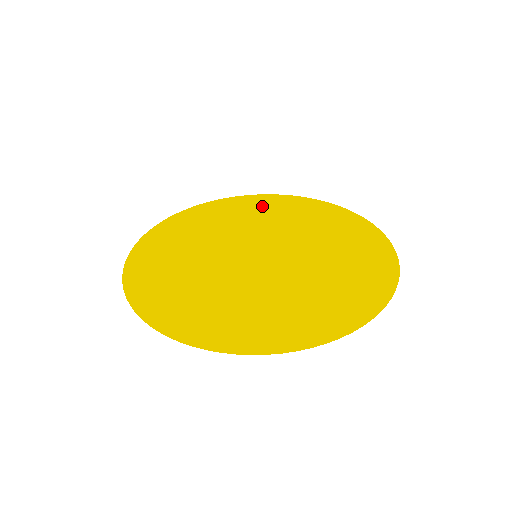
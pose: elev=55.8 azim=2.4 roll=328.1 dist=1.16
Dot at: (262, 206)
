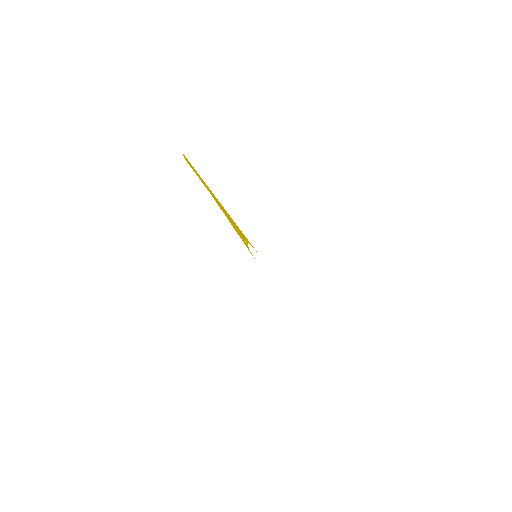
Dot at: occluded
